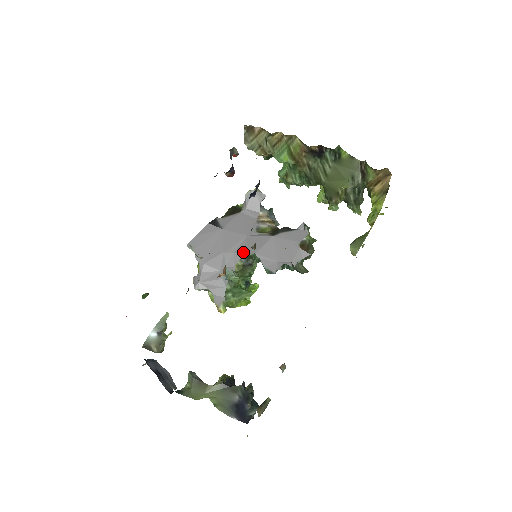
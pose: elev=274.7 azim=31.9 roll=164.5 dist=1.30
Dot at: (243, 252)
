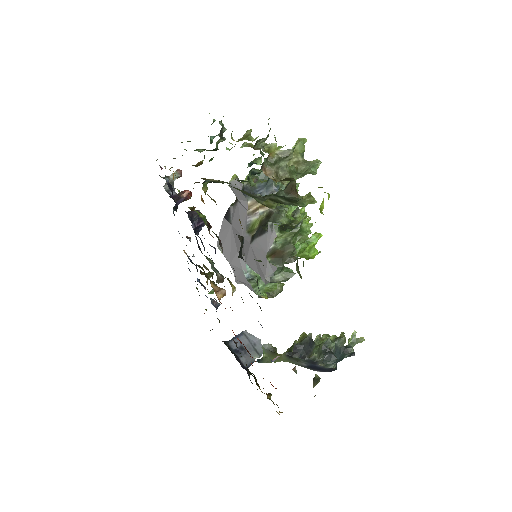
Dot at: occluded
